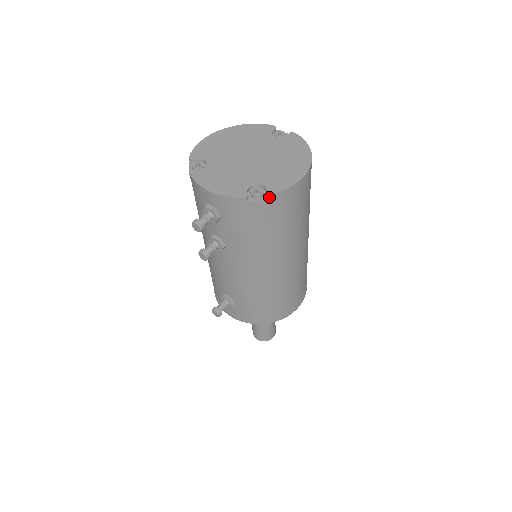
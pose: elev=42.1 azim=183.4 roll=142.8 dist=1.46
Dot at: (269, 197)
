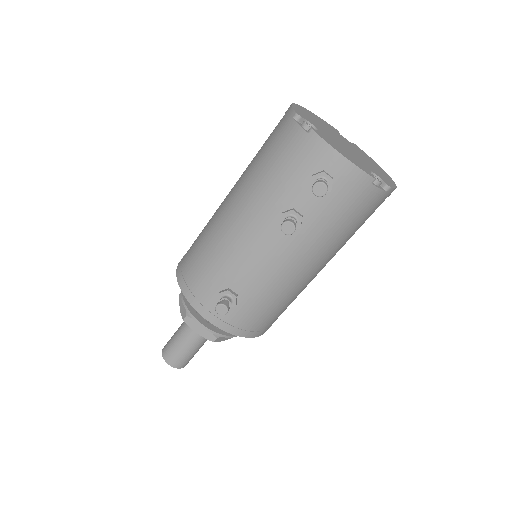
Dot at: (385, 189)
